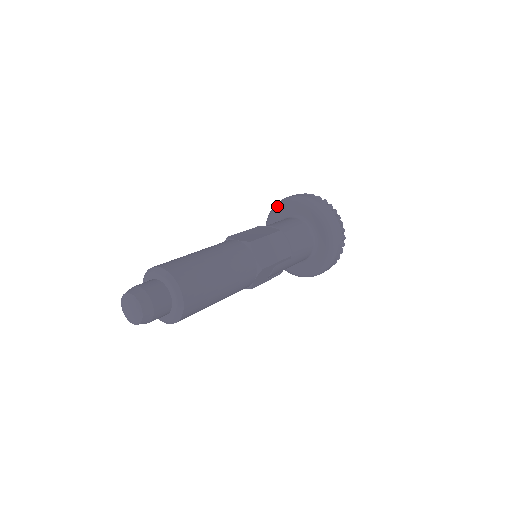
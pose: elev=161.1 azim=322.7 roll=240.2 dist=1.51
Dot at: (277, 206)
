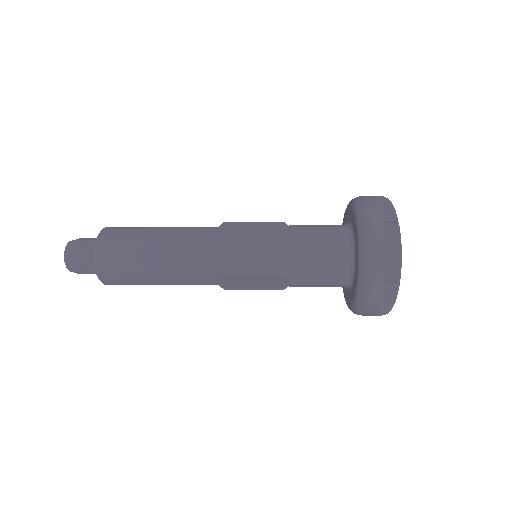
Dot at: occluded
